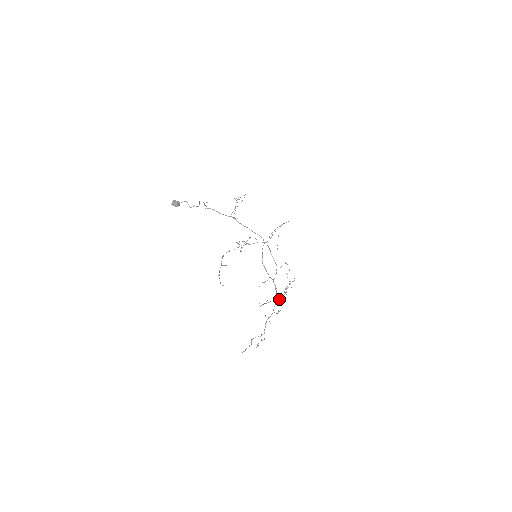
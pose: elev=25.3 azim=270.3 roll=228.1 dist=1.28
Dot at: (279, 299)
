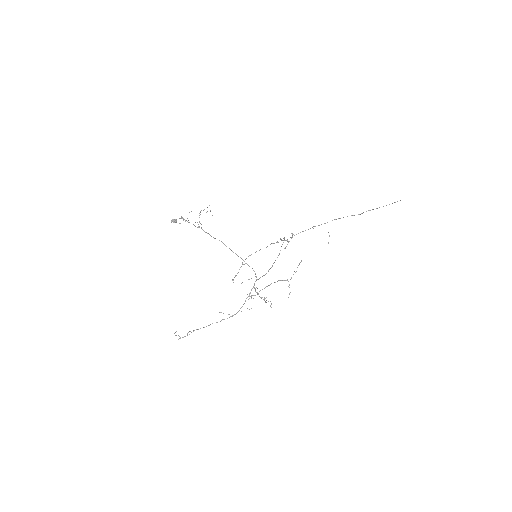
Dot at: occluded
